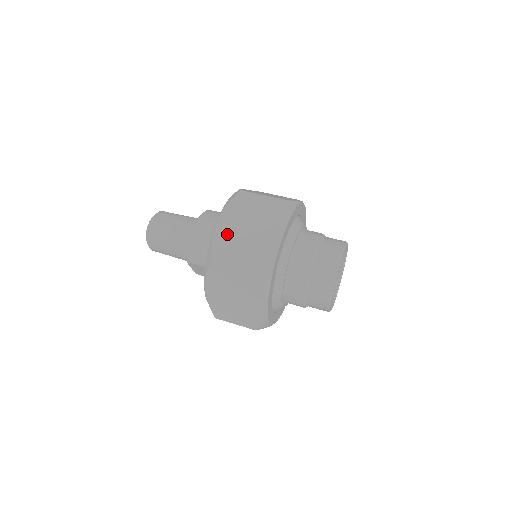
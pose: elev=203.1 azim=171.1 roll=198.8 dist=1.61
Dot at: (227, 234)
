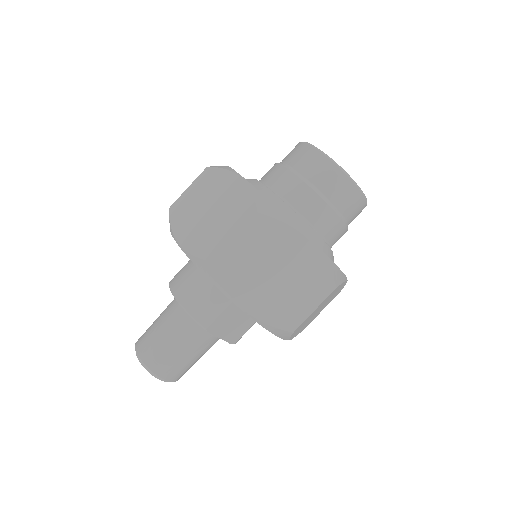
Dot at: (197, 236)
